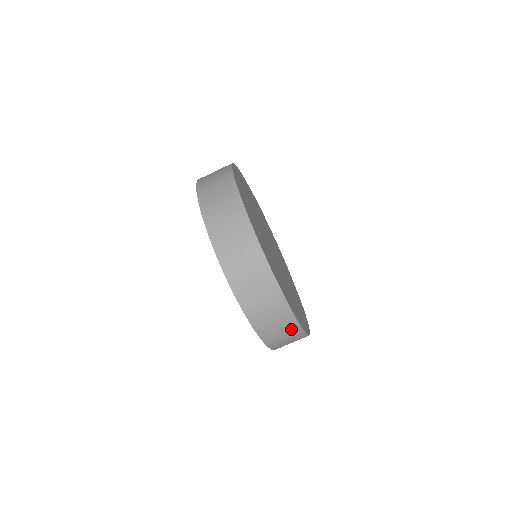
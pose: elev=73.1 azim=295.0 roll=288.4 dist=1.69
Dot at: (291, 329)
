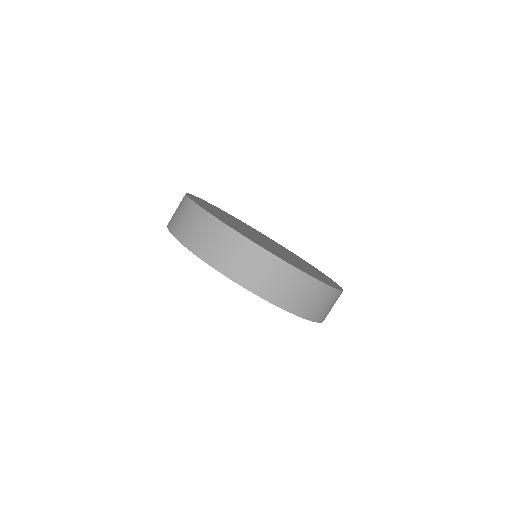
Dot at: (313, 289)
